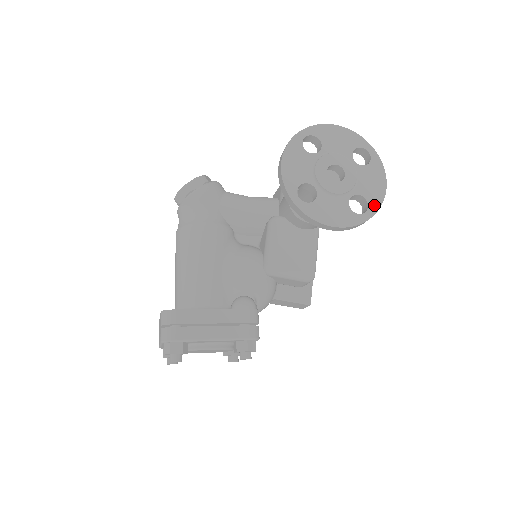
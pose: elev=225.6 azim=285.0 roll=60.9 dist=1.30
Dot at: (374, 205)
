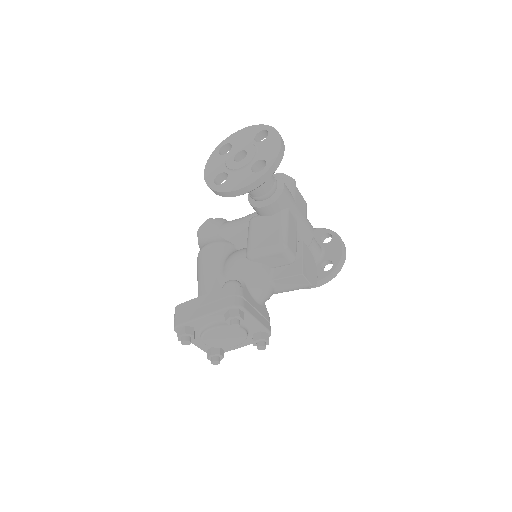
Dot at: (271, 160)
